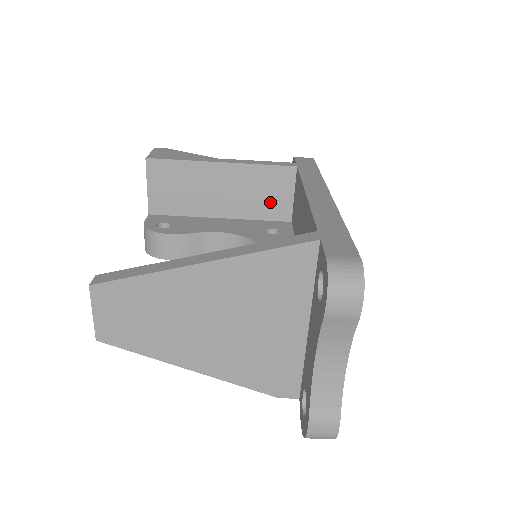
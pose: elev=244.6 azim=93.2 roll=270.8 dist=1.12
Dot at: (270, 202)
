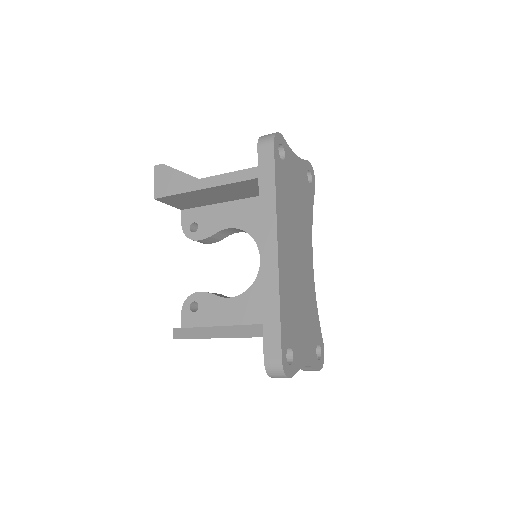
Dot at: (255, 191)
